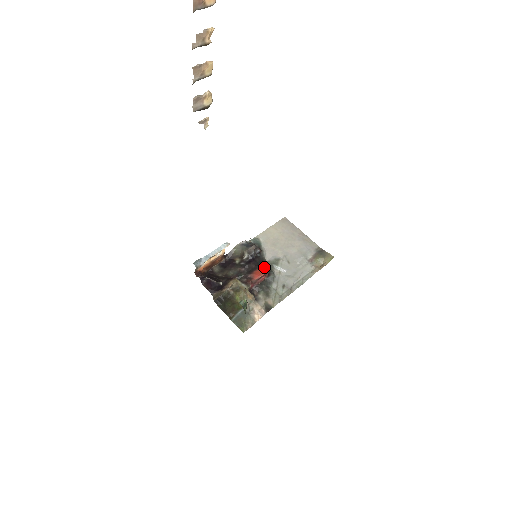
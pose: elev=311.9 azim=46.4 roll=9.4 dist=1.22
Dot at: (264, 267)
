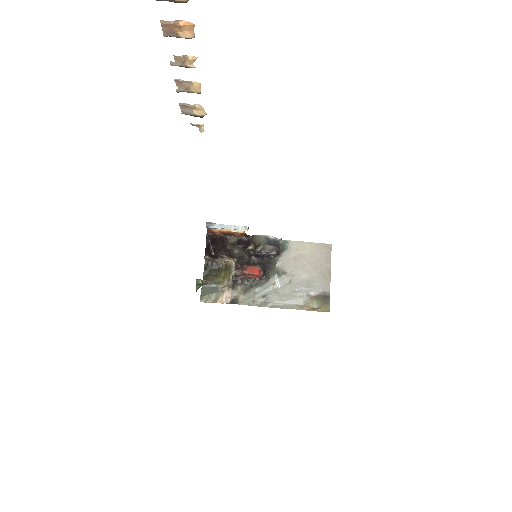
Dot at: (265, 269)
